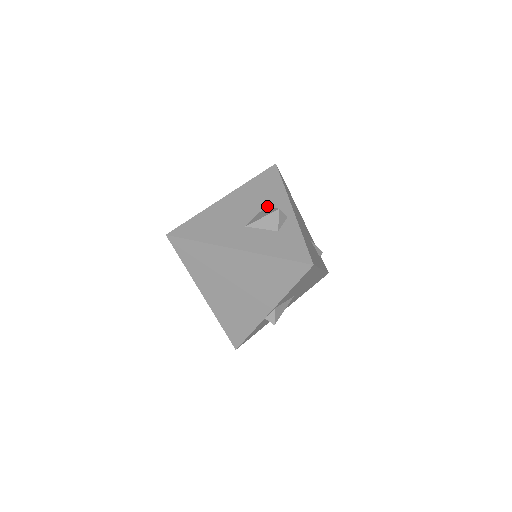
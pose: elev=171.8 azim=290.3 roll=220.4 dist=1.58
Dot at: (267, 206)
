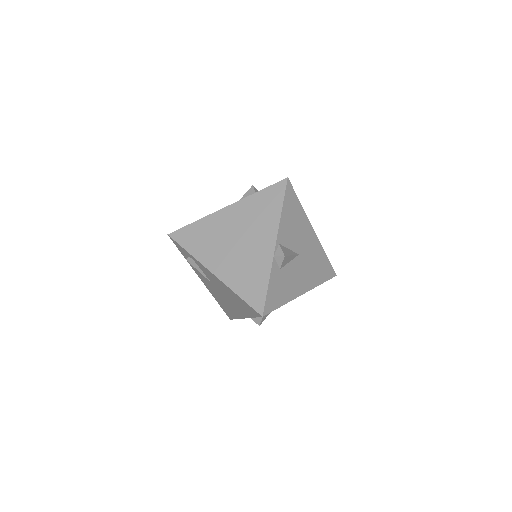
Dot at: occluded
